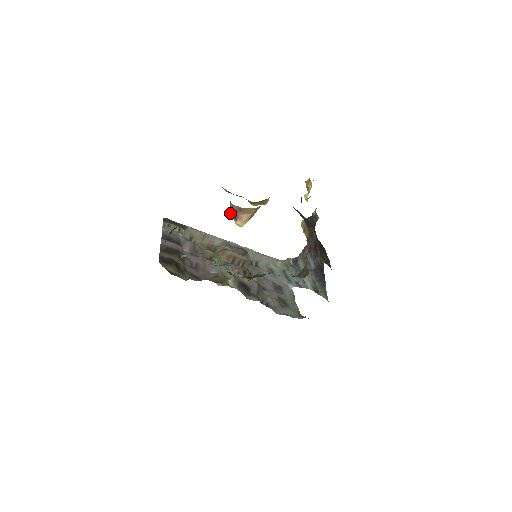
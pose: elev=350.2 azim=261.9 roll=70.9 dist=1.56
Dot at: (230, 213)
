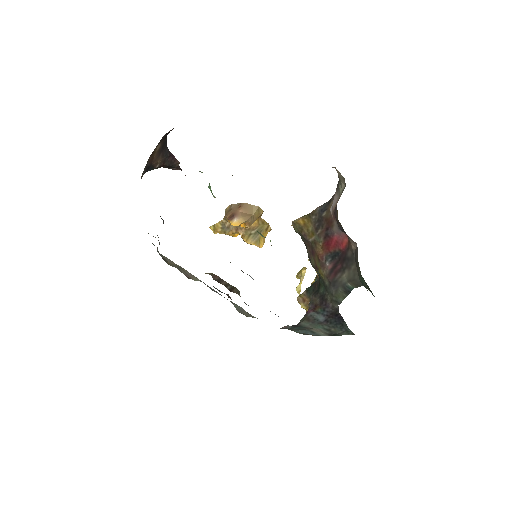
Dot at: (225, 216)
